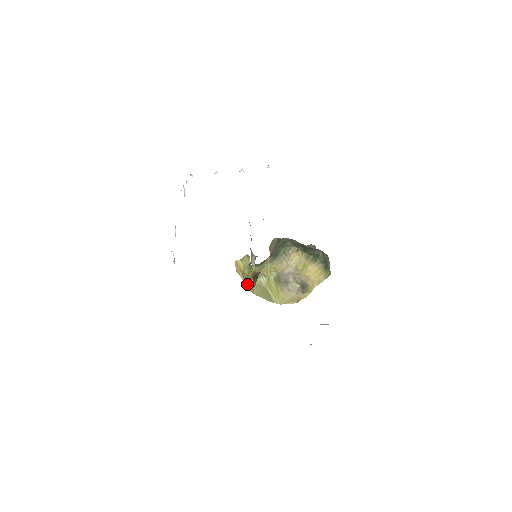
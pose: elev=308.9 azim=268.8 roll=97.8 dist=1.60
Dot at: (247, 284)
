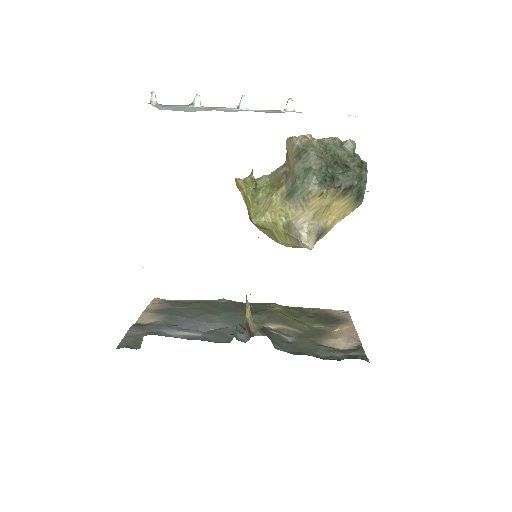
Dot at: (249, 215)
